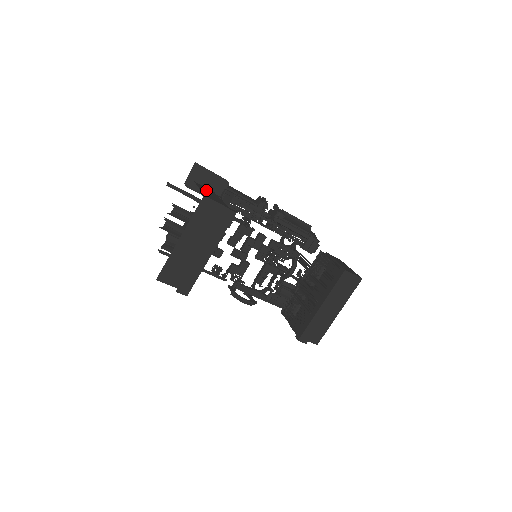
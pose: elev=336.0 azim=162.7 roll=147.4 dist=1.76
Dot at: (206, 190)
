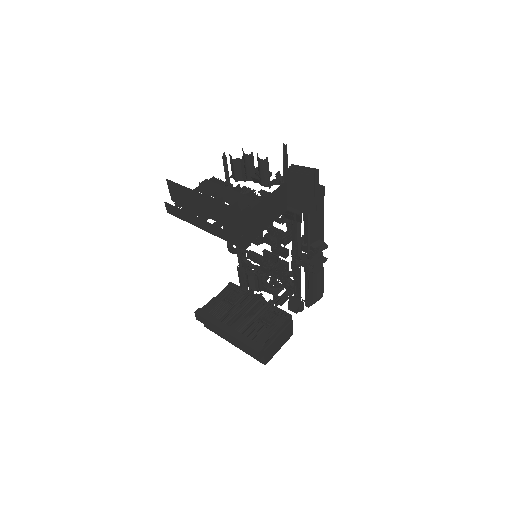
Dot at: (275, 201)
